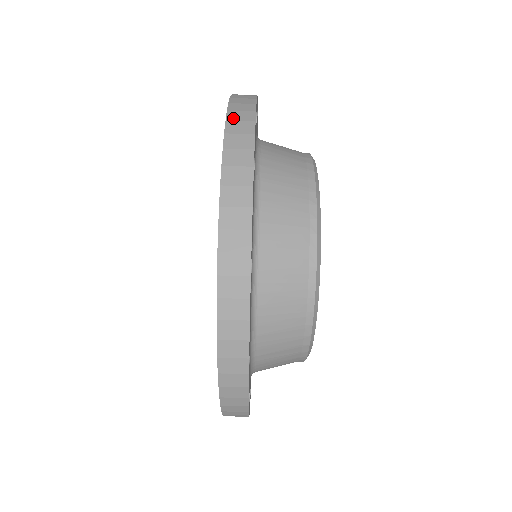
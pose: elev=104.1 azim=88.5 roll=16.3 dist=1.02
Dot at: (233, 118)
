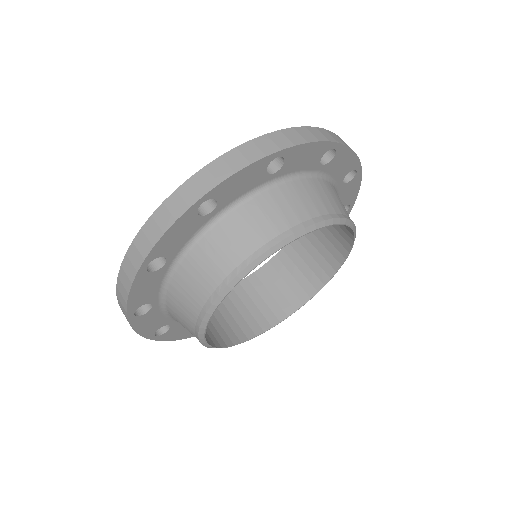
Dot at: (228, 157)
